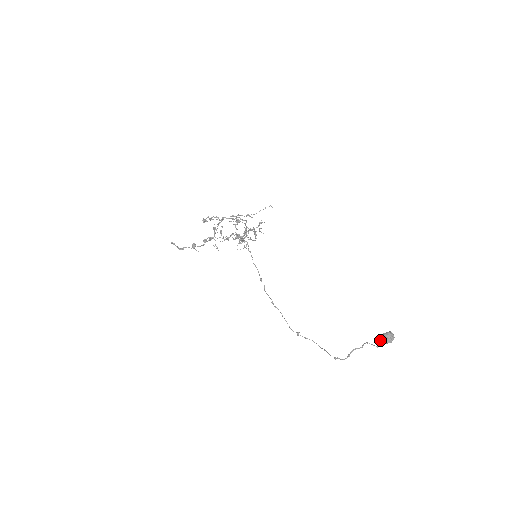
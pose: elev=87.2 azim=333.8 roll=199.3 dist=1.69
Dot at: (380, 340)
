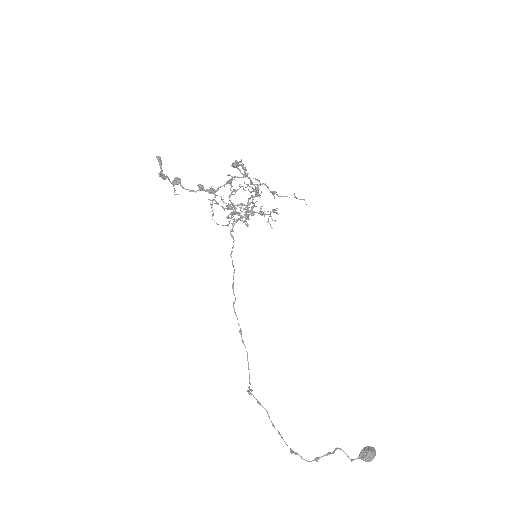
Dot at: (360, 454)
